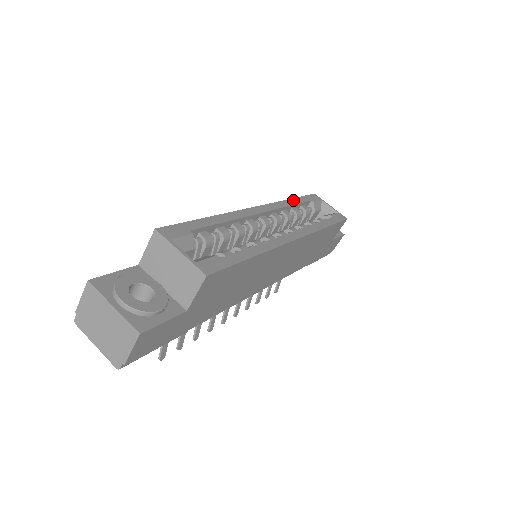
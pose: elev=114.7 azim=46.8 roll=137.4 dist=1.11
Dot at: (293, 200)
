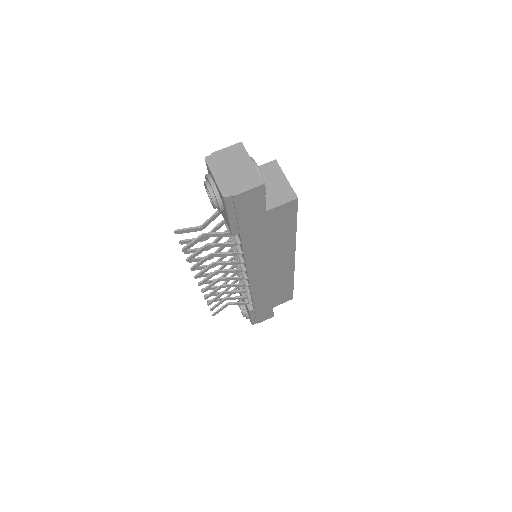
Dot at: occluded
